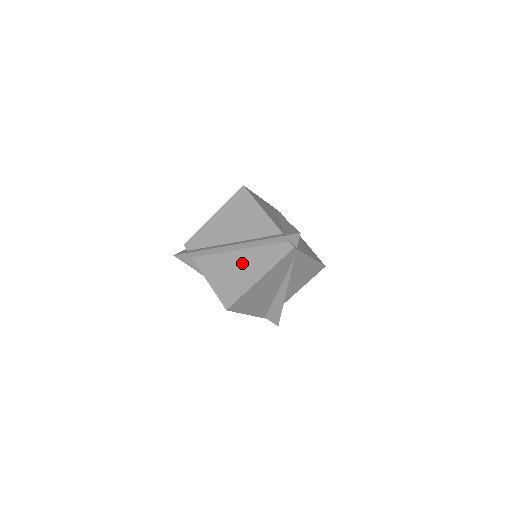
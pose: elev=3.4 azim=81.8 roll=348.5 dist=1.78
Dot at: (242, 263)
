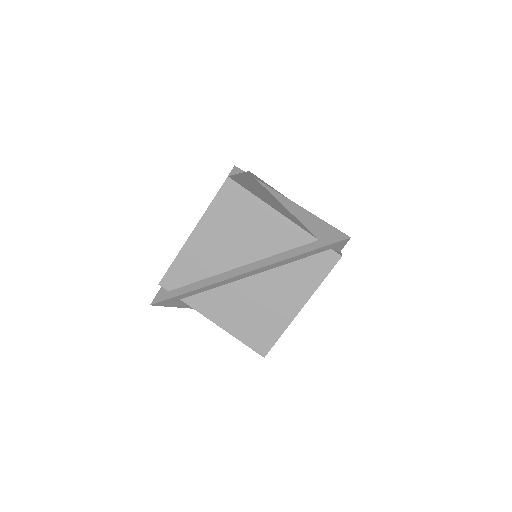
Dot at: (266, 292)
